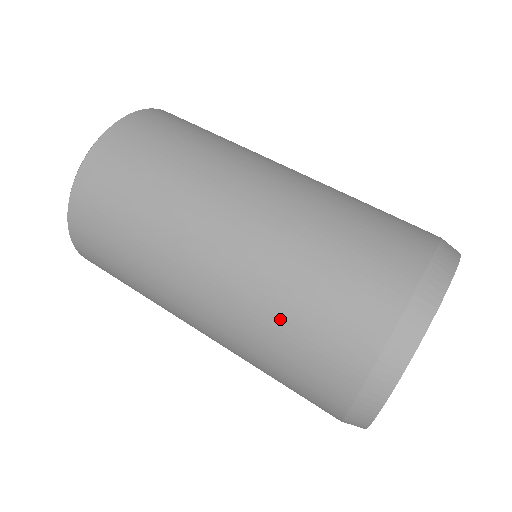
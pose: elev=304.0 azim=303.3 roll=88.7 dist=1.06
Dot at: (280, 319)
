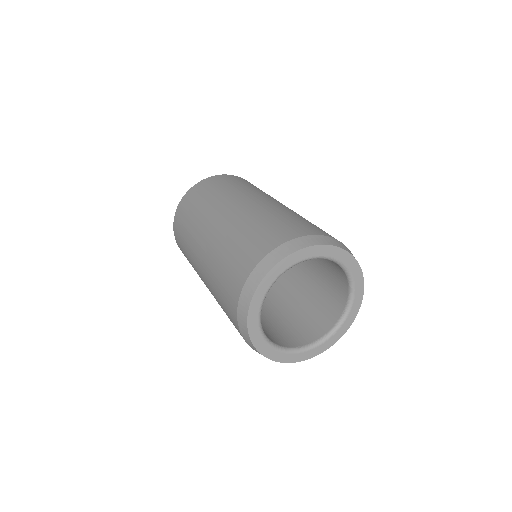
Dot at: (235, 239)
